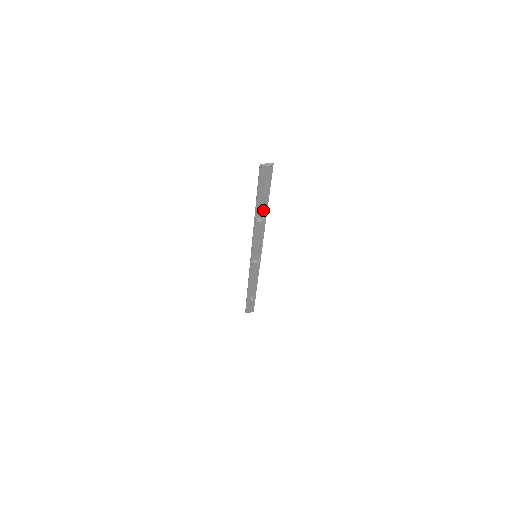
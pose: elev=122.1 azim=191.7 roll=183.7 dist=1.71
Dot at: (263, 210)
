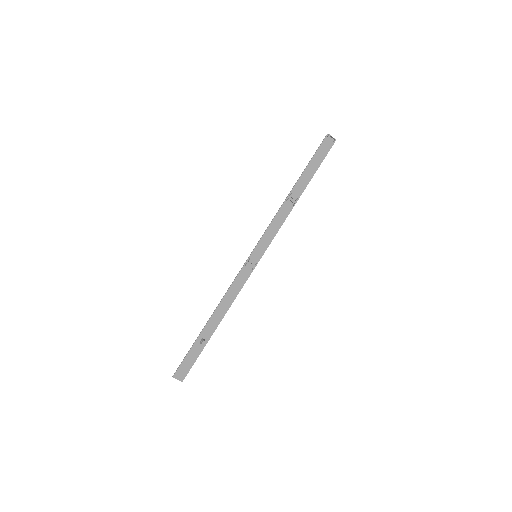
Dot at: (300, 189)
